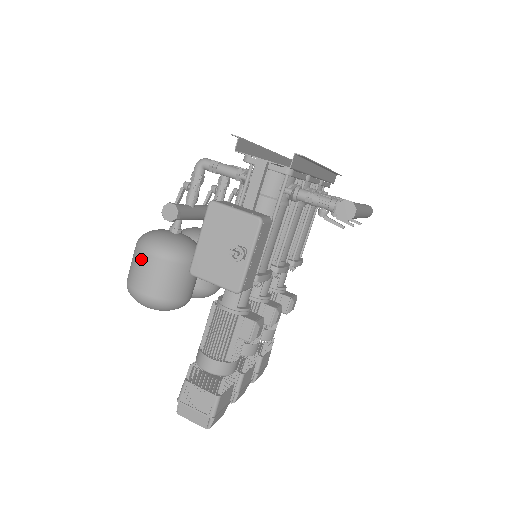
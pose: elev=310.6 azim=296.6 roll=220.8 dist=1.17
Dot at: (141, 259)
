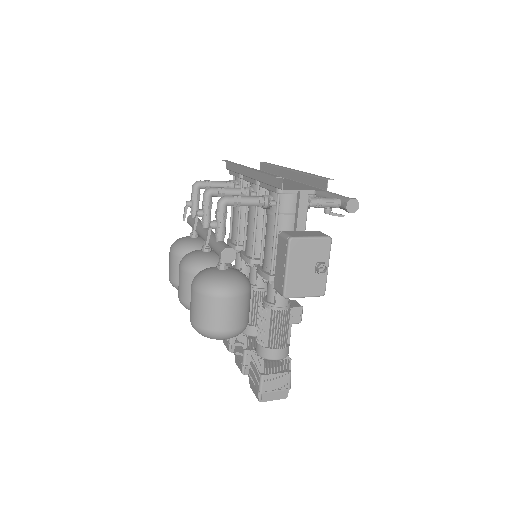
Dot at: (220, 305)
